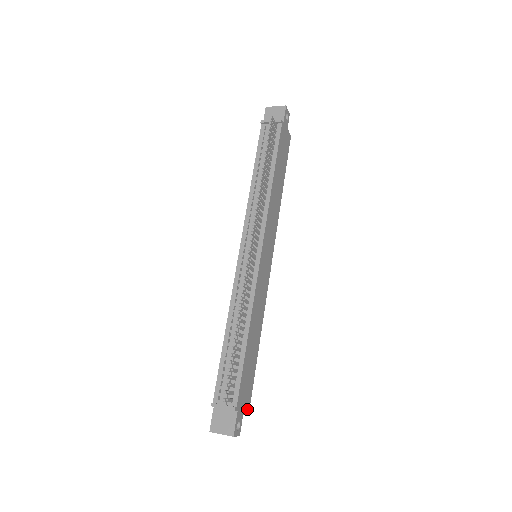
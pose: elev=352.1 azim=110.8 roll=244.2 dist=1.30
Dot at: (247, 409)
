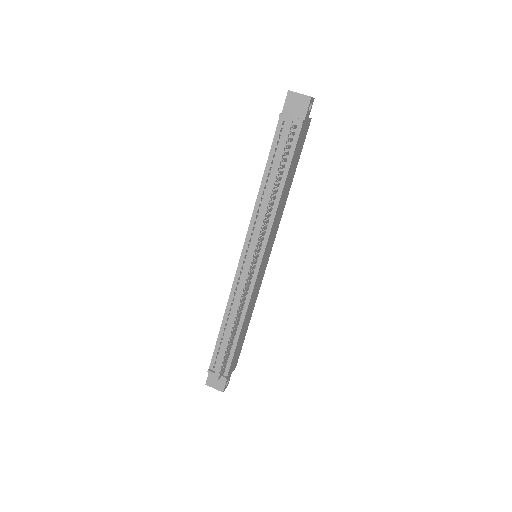
Dot at: (235, 366)
